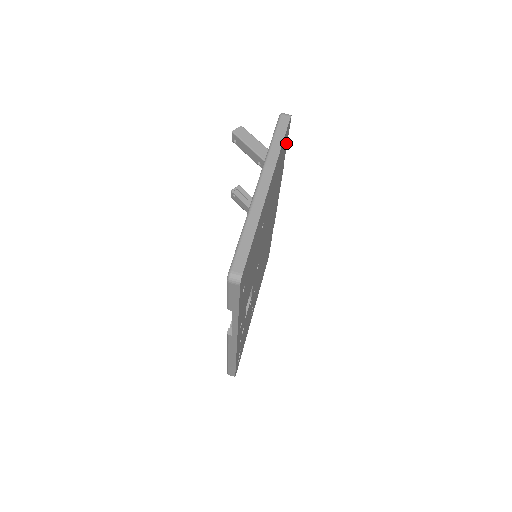
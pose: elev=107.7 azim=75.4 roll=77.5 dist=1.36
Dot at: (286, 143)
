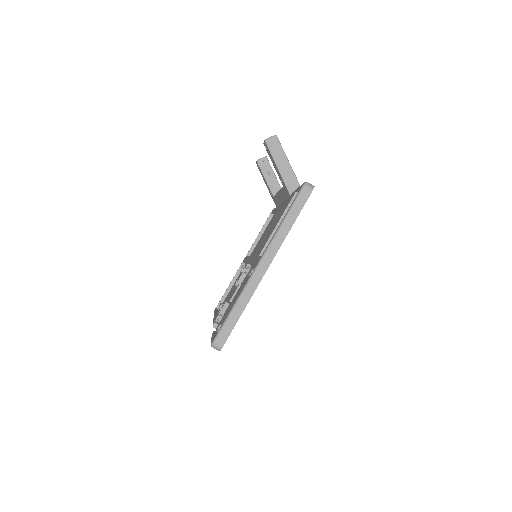
Dot at: occluded
